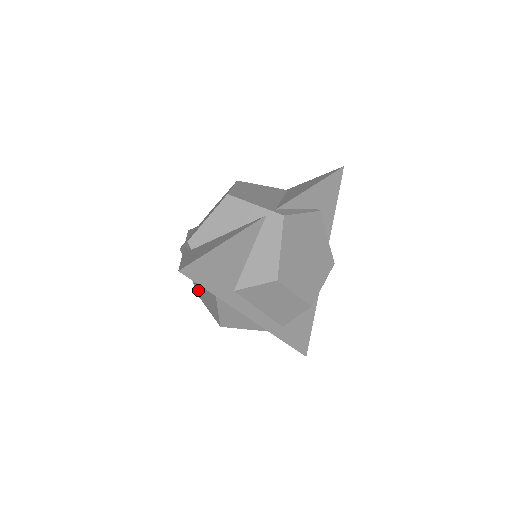
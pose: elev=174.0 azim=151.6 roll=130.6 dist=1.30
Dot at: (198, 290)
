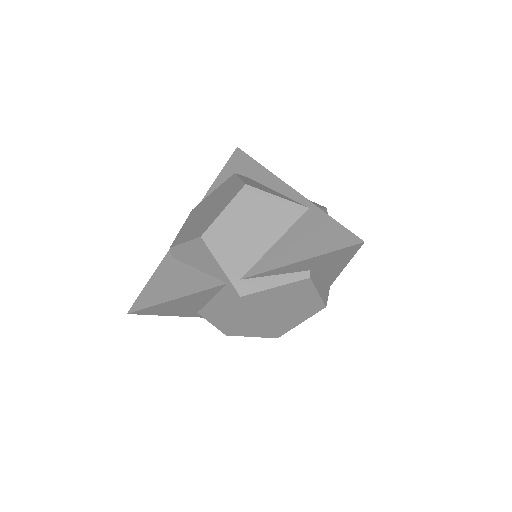
Dot at: occluded
